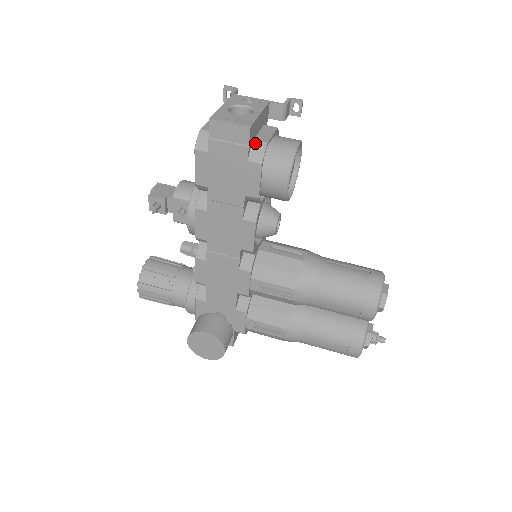
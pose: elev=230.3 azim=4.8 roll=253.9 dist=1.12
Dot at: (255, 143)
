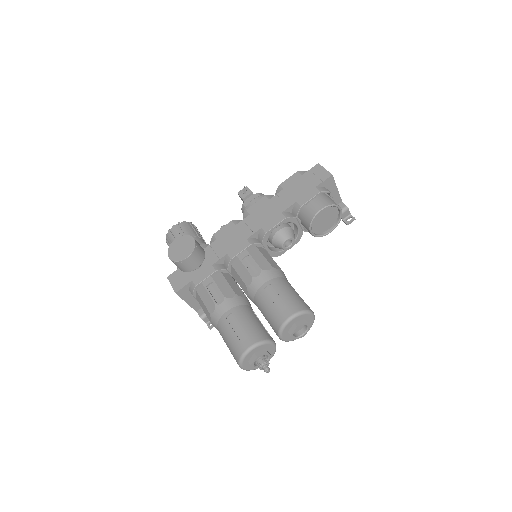
Dot at: (325, 188)
